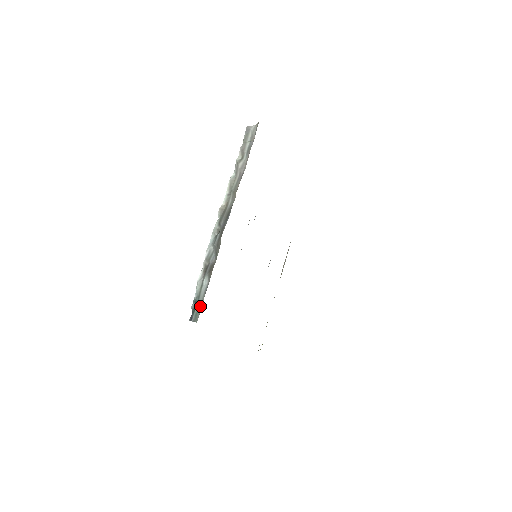
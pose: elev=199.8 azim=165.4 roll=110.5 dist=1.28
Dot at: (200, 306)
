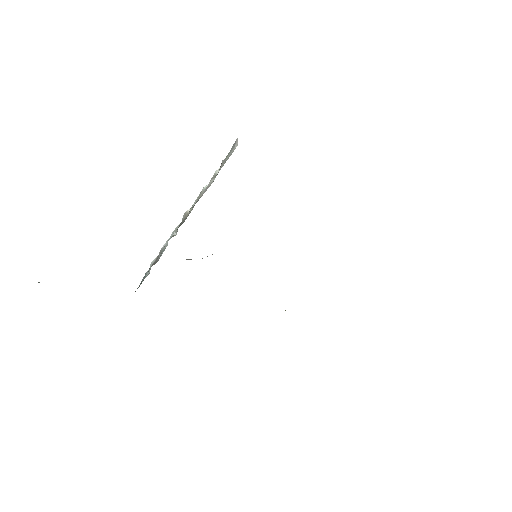
Dot at: (139, 286)
